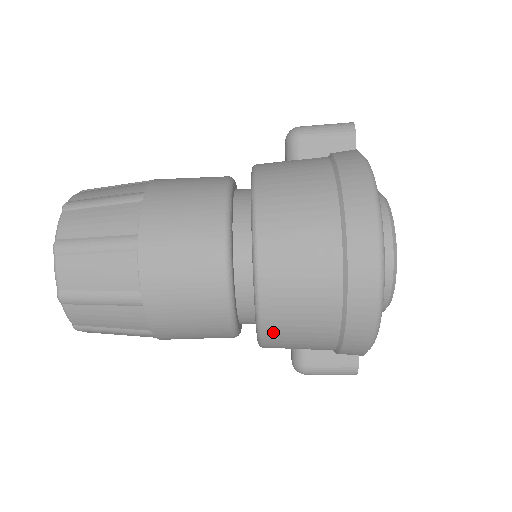
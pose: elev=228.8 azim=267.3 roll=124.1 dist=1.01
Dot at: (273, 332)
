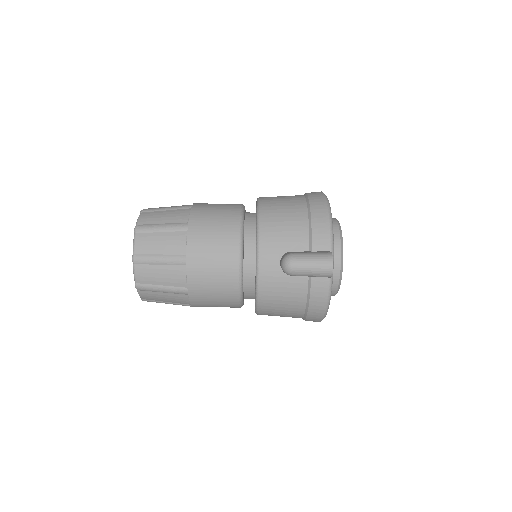
Dot at: (267, 211)
